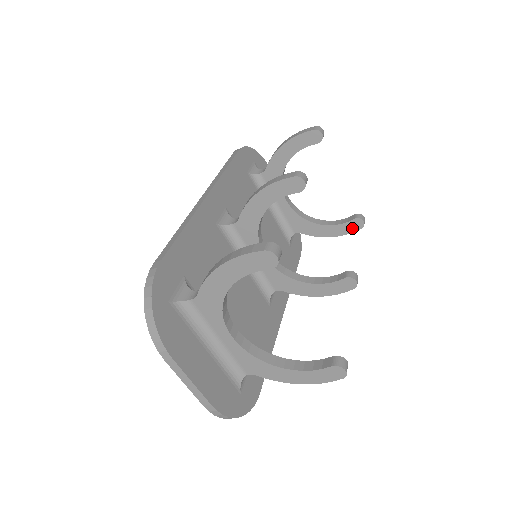
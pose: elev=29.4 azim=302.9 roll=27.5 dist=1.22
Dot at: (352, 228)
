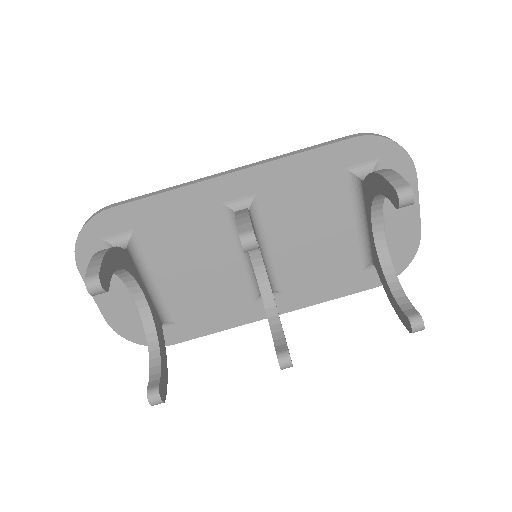
Dot at: (404, 321)
